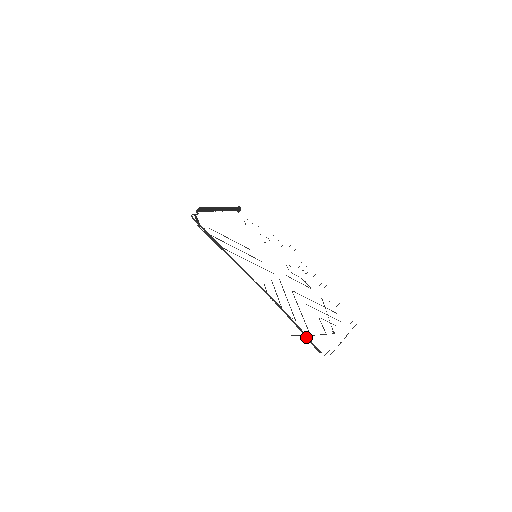
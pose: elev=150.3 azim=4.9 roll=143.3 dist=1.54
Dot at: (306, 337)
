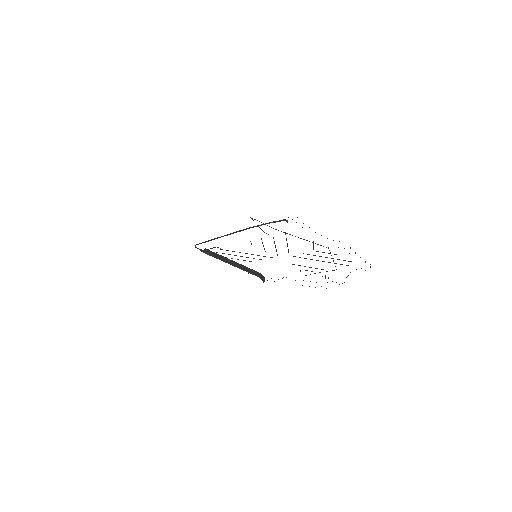
Dot at: occluded
